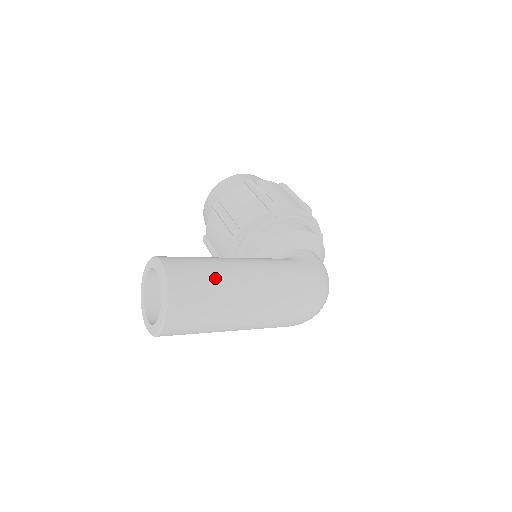
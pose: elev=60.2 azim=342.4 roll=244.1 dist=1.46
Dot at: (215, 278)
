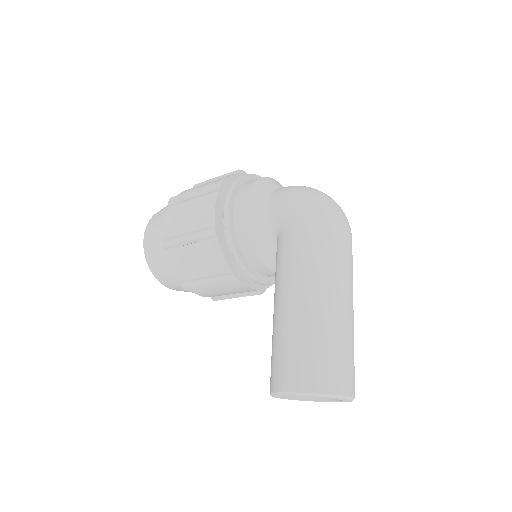
Dot at: (311, 335)
